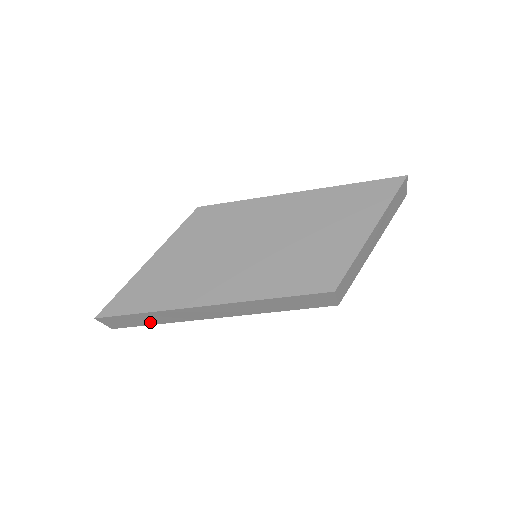
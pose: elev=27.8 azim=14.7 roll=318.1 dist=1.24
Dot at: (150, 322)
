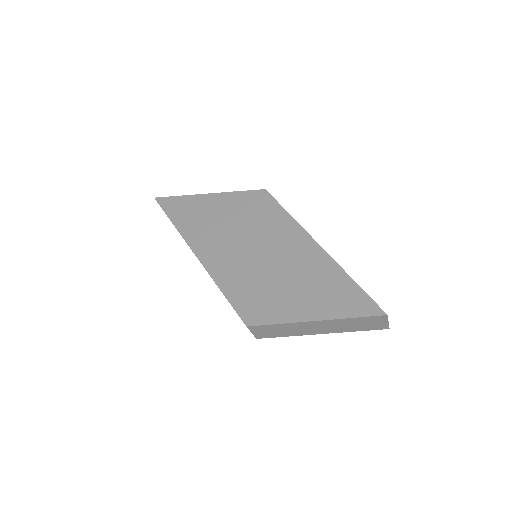
Dot at: occluded
